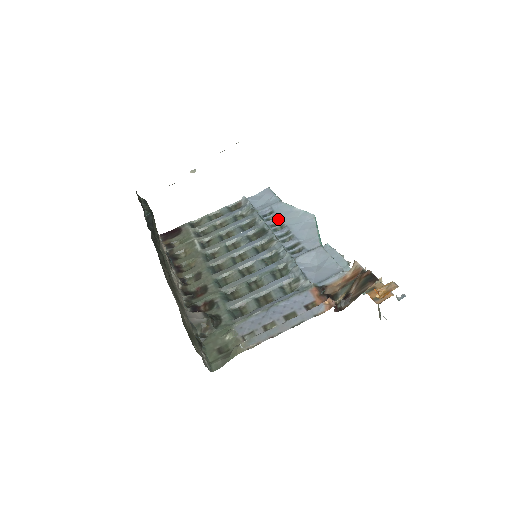
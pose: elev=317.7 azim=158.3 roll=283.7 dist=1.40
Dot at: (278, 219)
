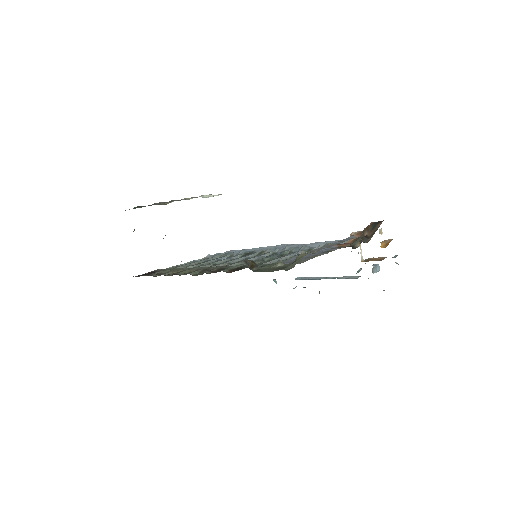
Dot at: occluded
